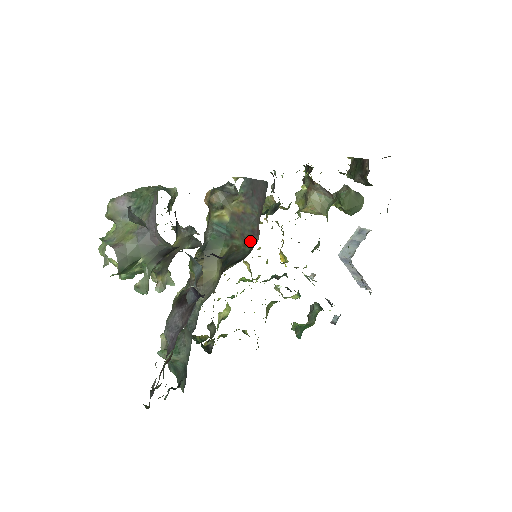
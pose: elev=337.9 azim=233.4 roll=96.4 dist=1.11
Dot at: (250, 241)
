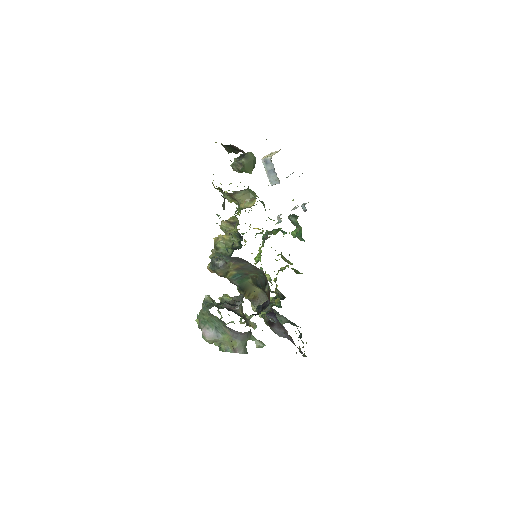
Dot at: (259, 272)
